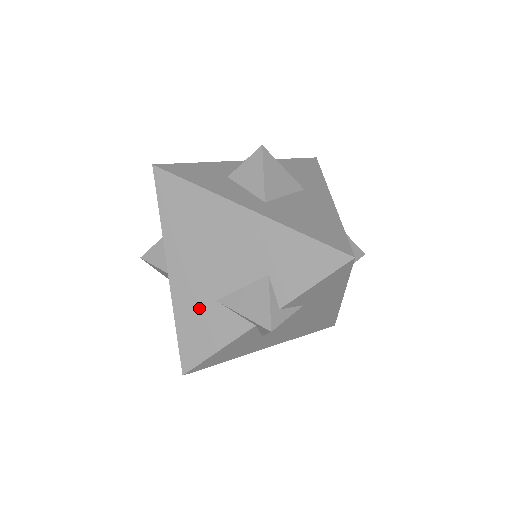
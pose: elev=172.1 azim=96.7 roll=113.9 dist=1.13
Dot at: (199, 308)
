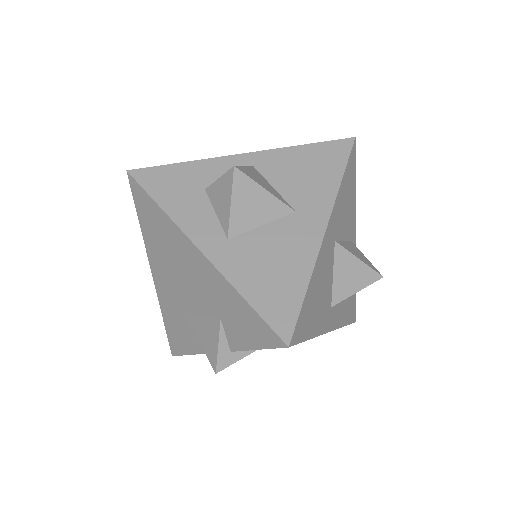
Dot at: (176, 315)
